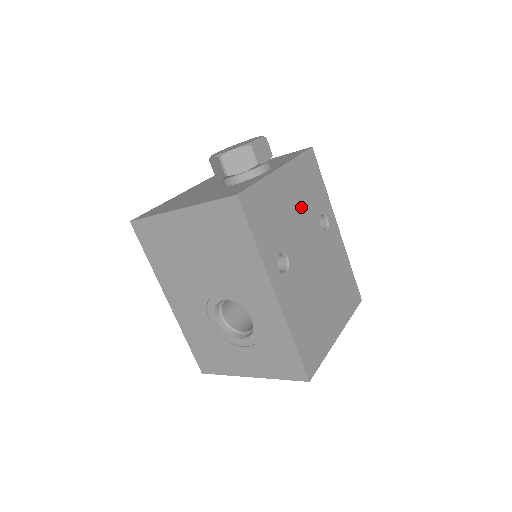
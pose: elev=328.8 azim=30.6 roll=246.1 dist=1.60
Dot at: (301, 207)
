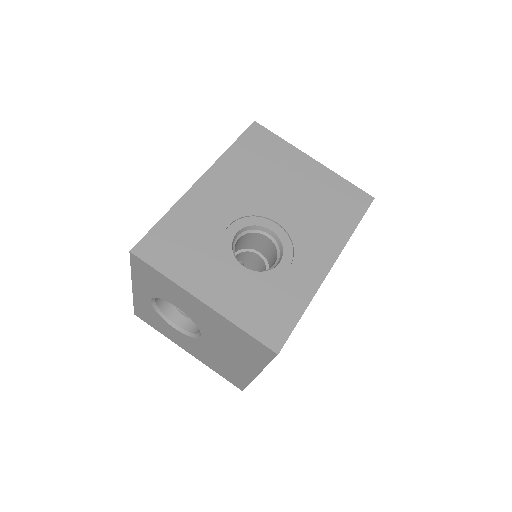
Dot at: occluded
